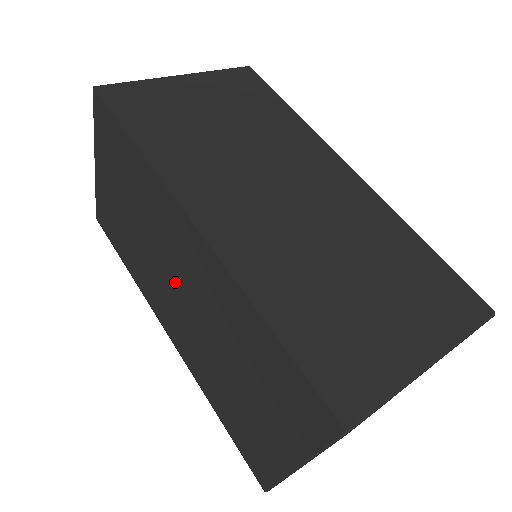
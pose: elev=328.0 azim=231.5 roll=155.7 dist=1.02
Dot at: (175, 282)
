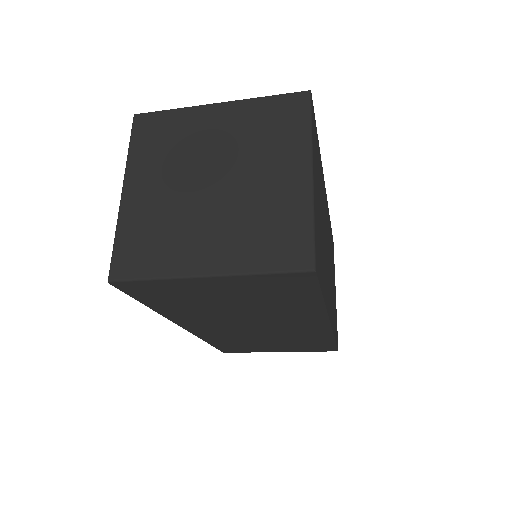
Dot at: occluded
